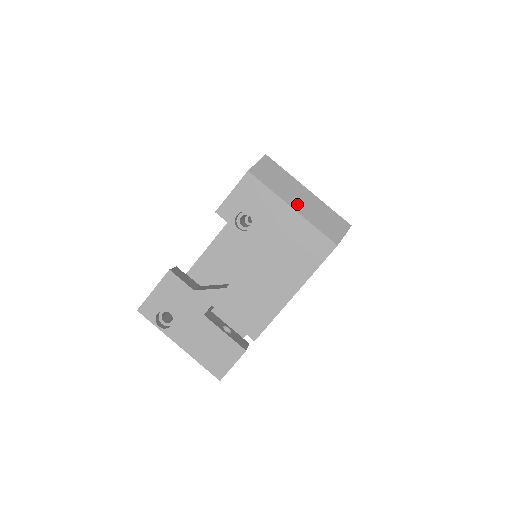
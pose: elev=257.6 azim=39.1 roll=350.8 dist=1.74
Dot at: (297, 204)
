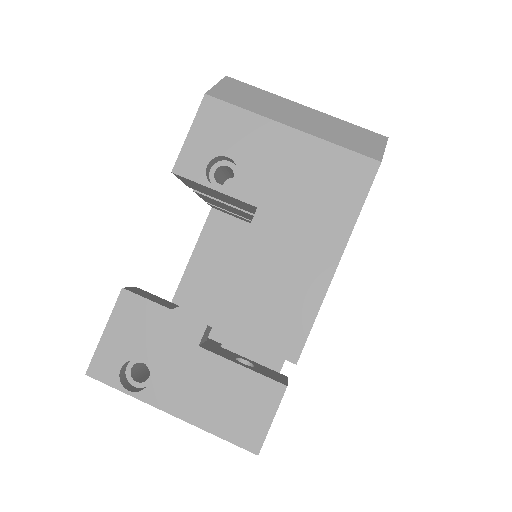
Dot at: (296, 122)
